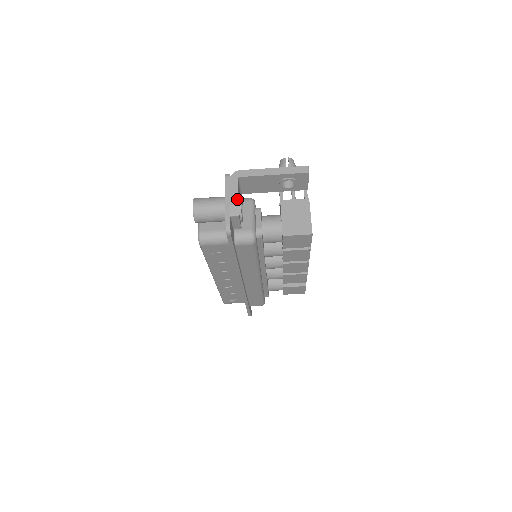
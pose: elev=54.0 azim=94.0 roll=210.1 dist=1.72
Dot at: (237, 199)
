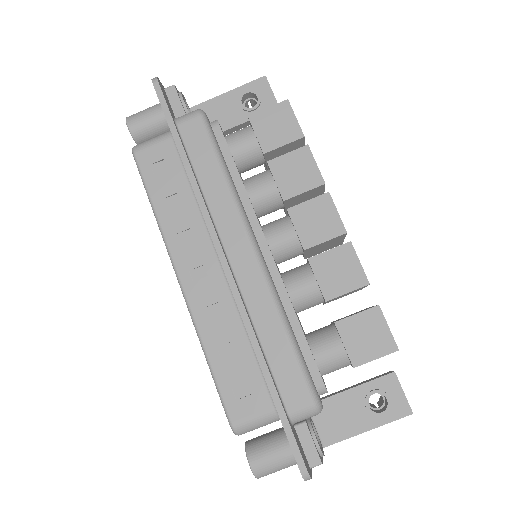
Dot at: occluded
